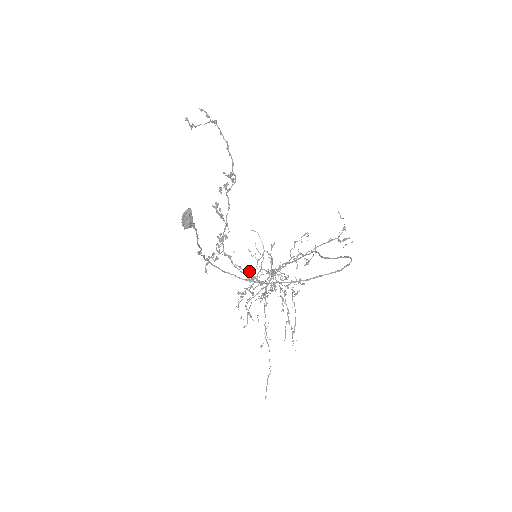
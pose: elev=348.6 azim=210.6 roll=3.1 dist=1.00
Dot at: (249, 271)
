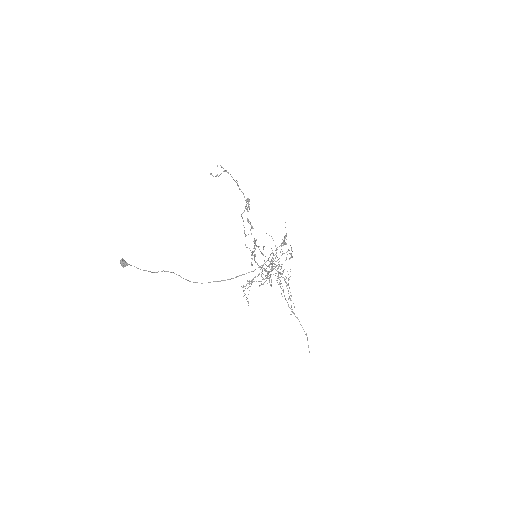
Dot at: occluded
